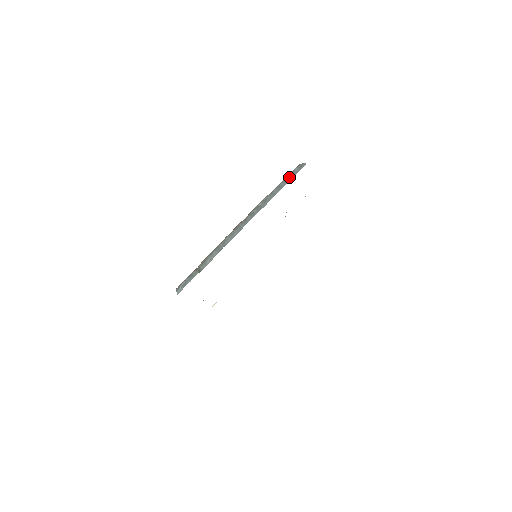
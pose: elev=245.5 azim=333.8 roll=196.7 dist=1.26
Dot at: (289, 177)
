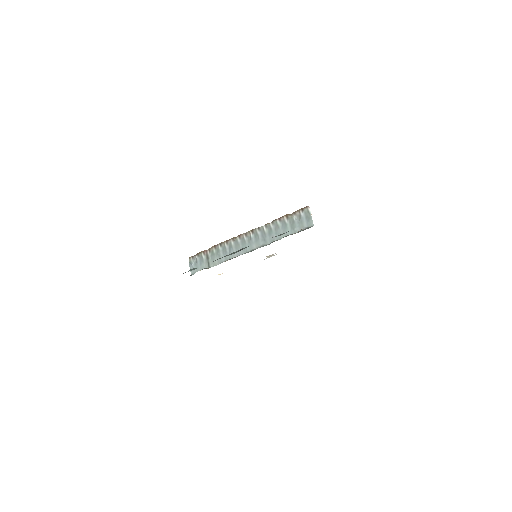
Dot at: (295, 223)
